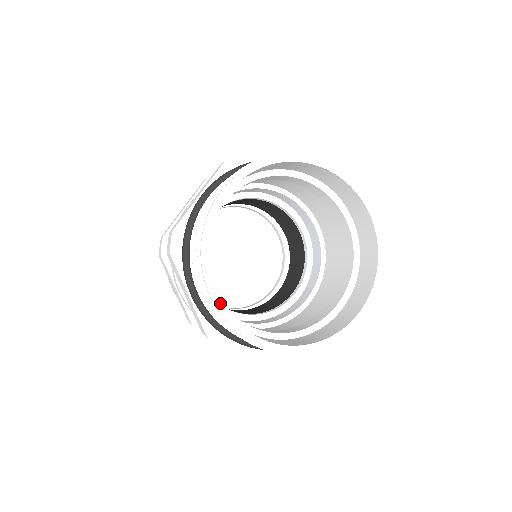
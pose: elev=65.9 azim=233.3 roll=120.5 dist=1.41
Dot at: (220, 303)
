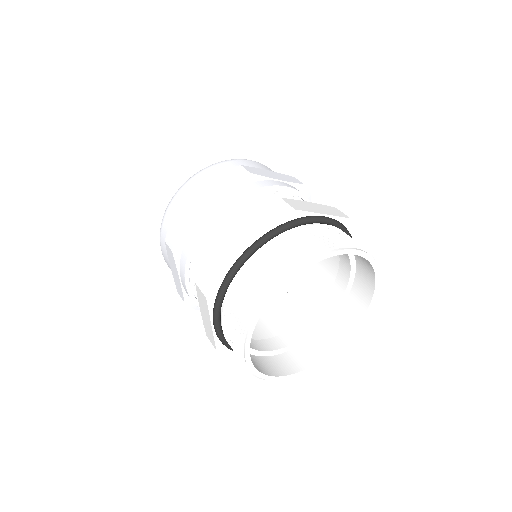
Dot at: (250, 360)
